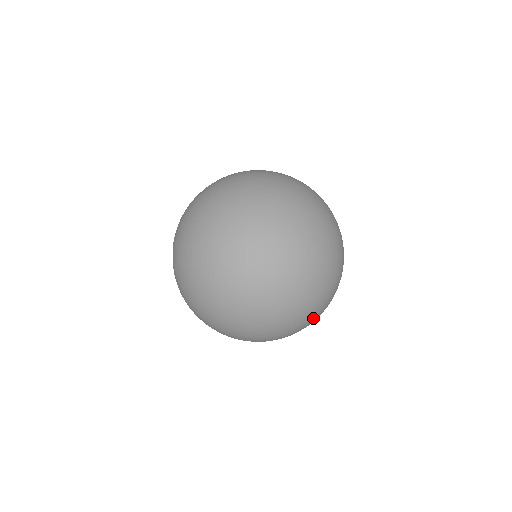
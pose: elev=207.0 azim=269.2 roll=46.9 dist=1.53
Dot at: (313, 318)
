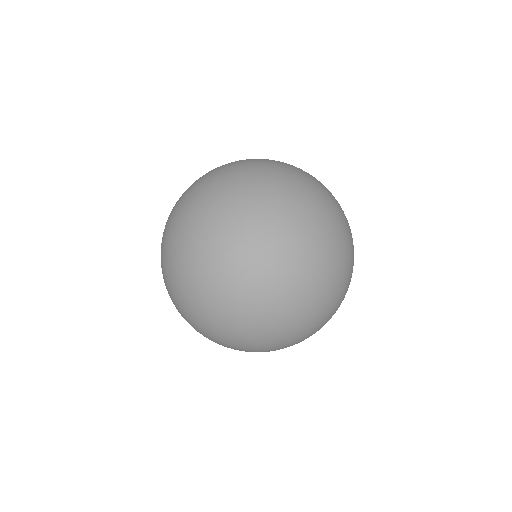
Dot at: (335, 311)
